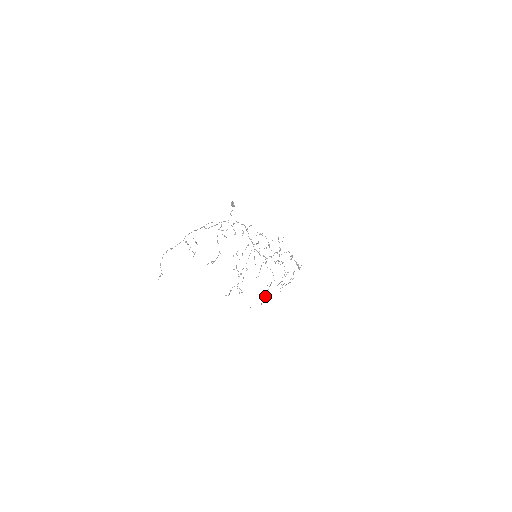
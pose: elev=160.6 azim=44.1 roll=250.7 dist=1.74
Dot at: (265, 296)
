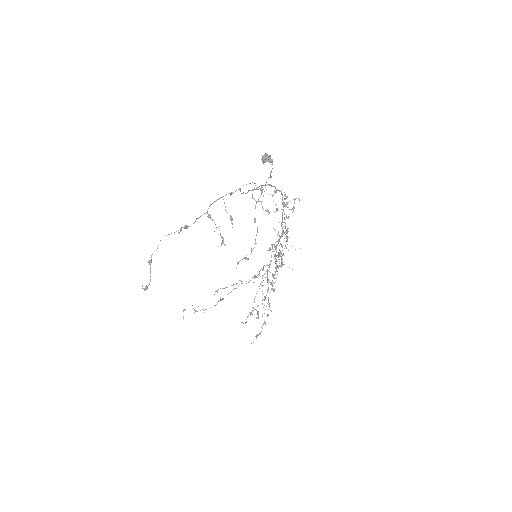
Dot at: occluded
